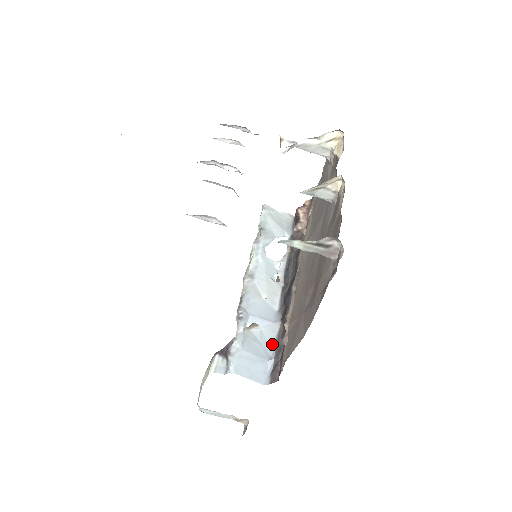
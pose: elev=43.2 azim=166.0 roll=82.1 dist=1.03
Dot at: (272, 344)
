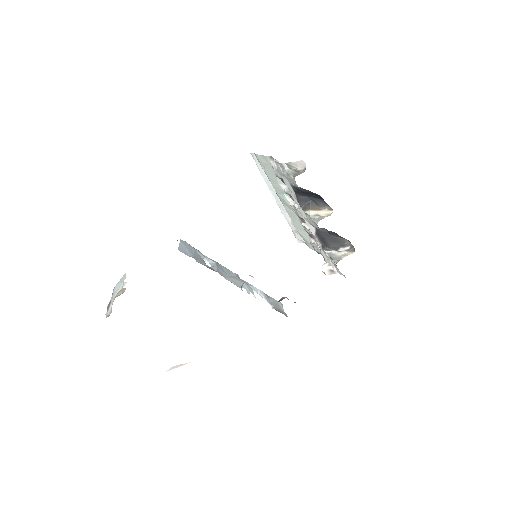
Dot at: (205, 265)
